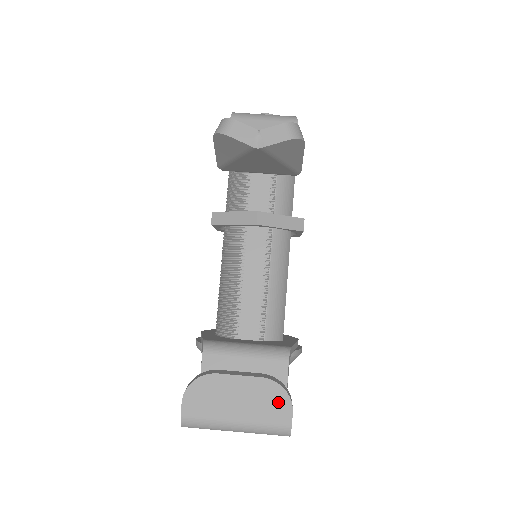
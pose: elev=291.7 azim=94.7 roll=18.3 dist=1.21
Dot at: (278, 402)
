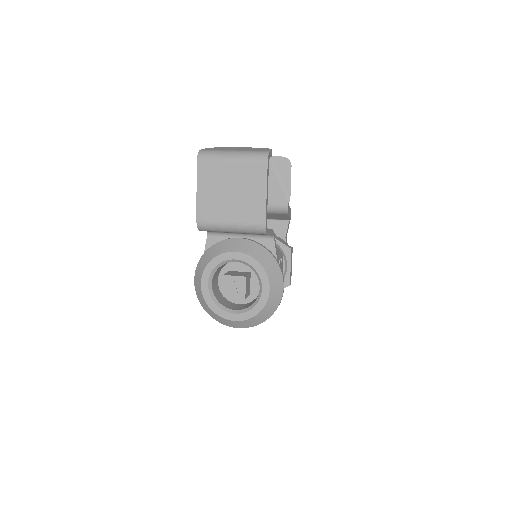
Dot at: (263, 149)
